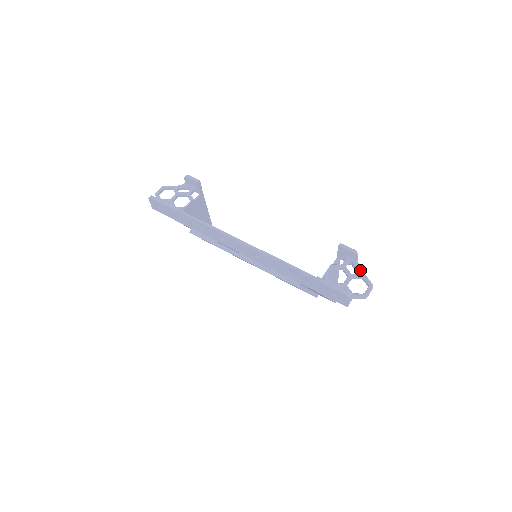
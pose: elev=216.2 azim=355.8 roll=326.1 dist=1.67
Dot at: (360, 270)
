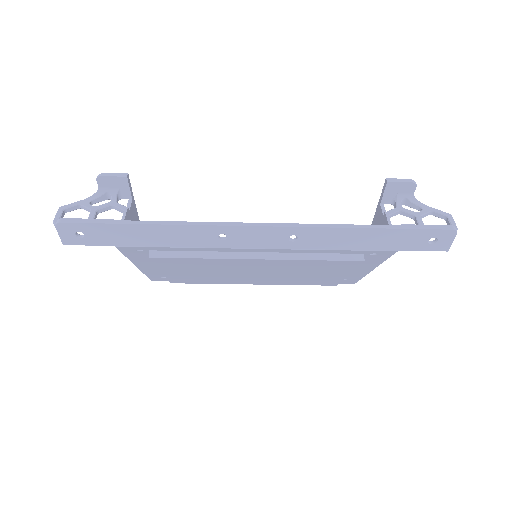
Dot at: (422, 204)
